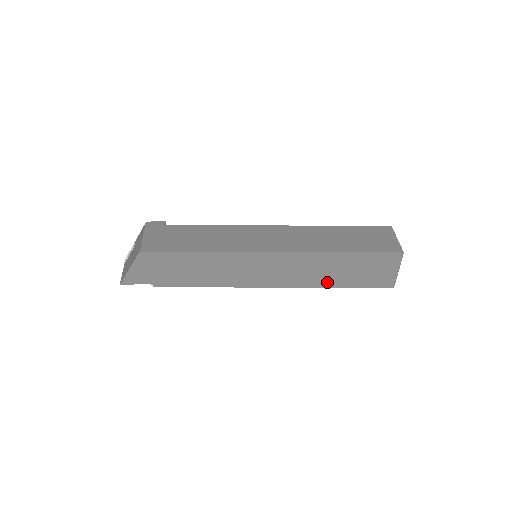
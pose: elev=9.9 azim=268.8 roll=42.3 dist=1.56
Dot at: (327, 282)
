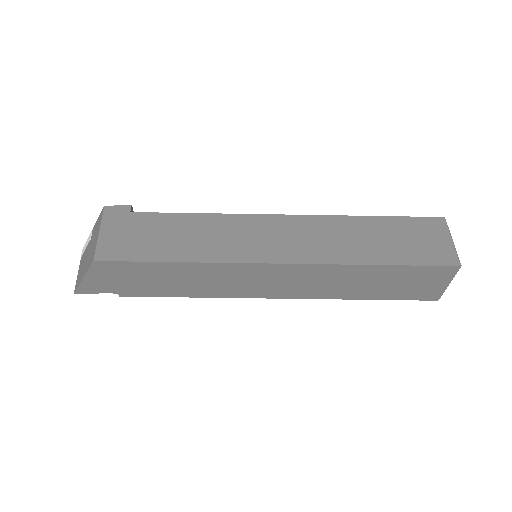
Dot at: (350, 294)
